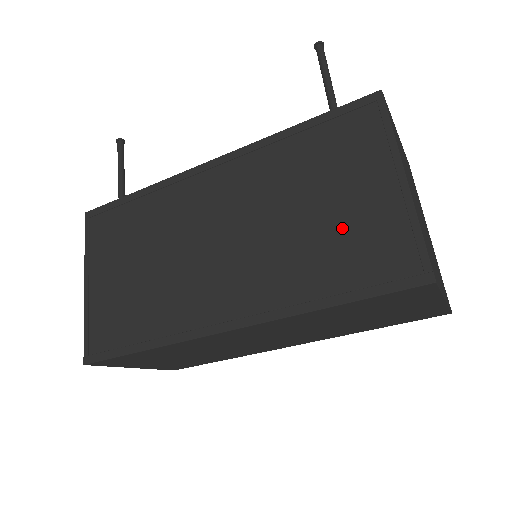
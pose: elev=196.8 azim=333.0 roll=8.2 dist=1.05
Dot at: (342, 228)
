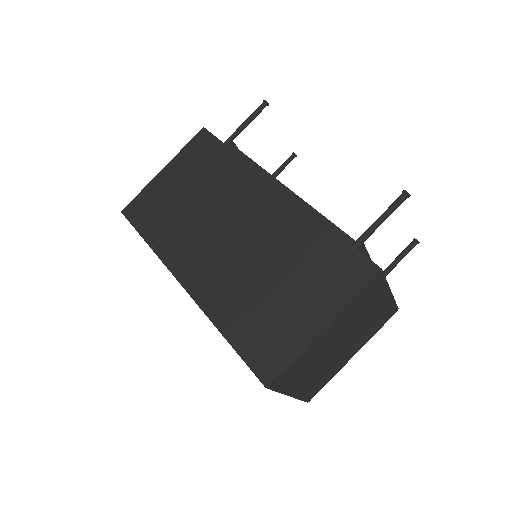
Dot at: (273, 309)
